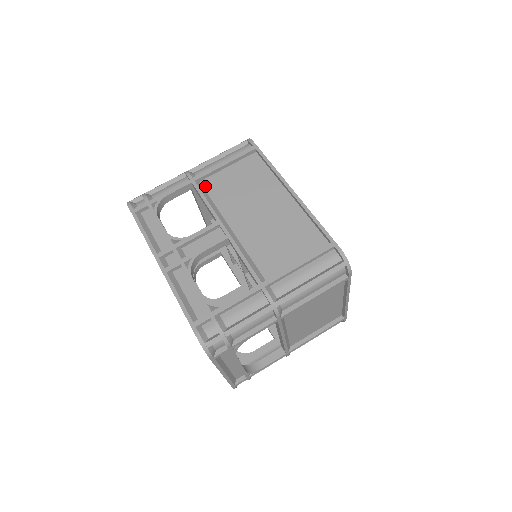
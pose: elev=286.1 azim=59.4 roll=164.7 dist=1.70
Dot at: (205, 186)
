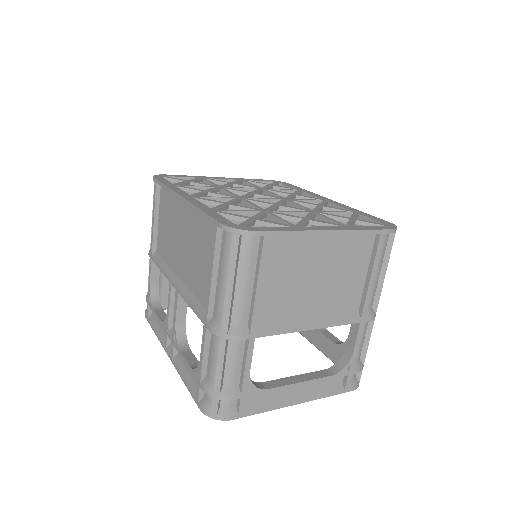
Dot at: (159, 252)
